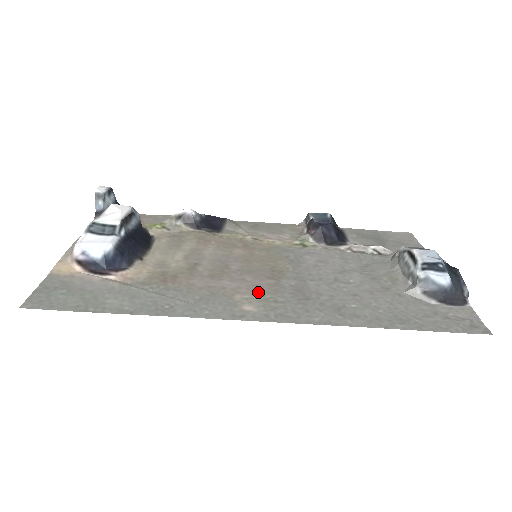
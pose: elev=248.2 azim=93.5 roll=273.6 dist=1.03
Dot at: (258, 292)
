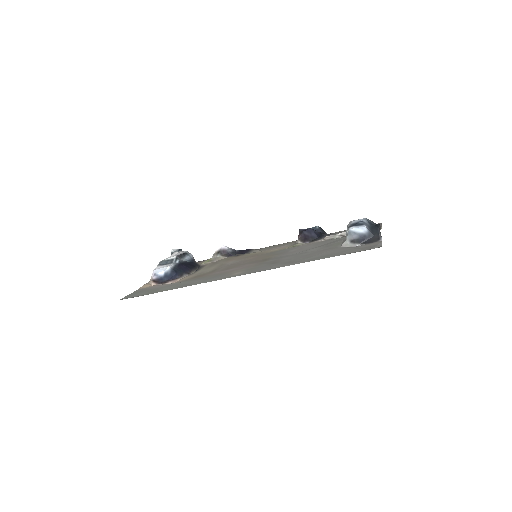
Dot at: (246, 268)
